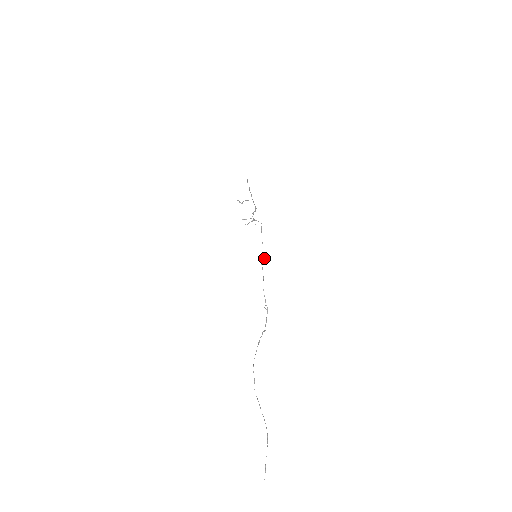
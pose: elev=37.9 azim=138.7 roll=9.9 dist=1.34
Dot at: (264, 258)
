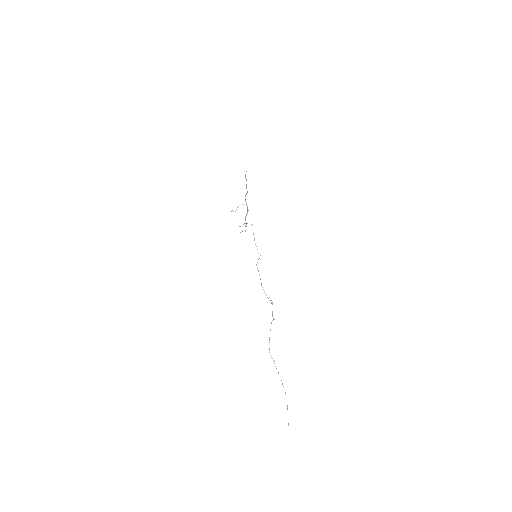
Dot at: occluded
